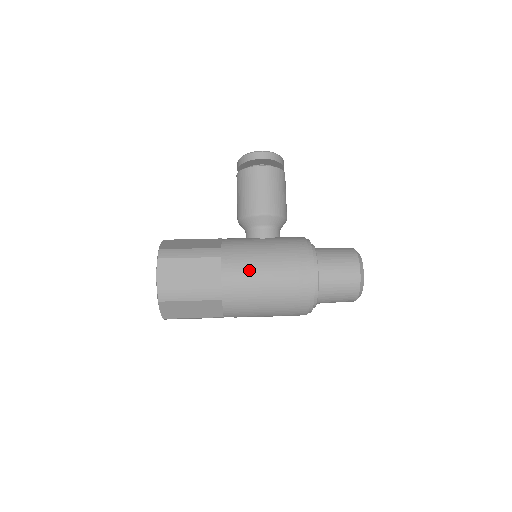
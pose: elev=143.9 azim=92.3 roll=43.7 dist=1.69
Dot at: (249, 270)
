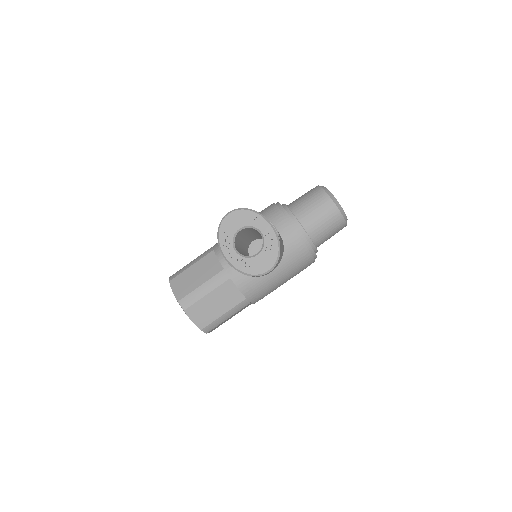
Dot at: occluded
